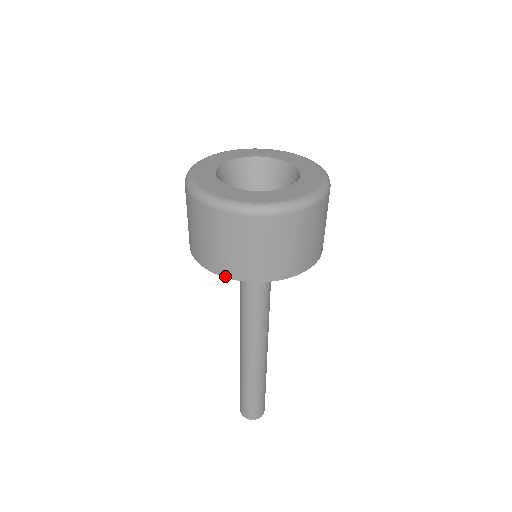
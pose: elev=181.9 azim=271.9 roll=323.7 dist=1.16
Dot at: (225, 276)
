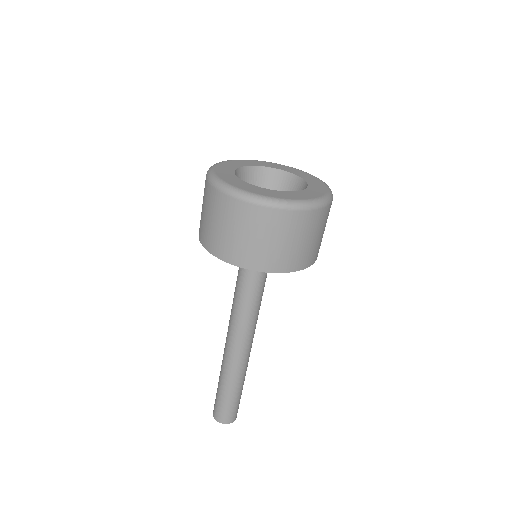
Dot at: (230, 263)
